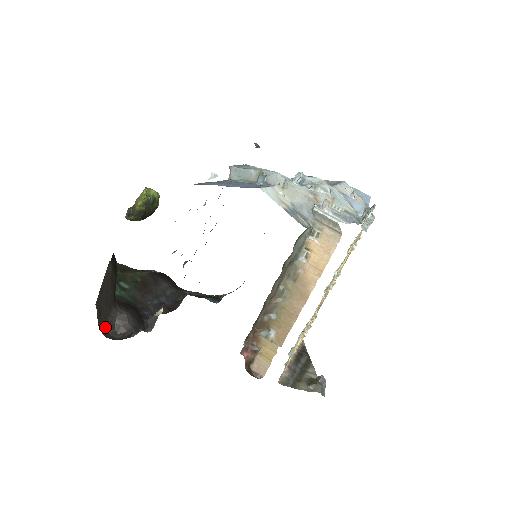
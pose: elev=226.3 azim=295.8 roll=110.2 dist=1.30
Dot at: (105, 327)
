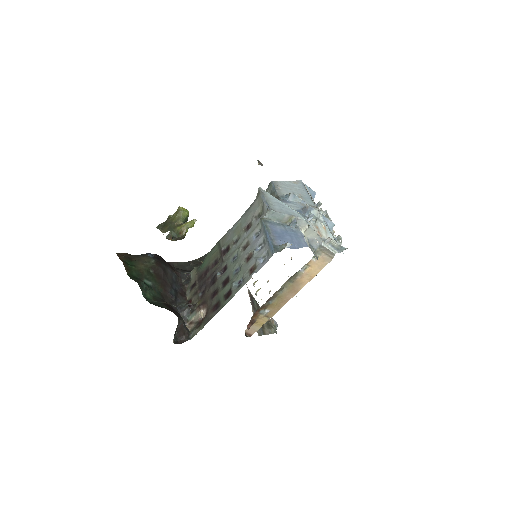
Dot at: occluded
